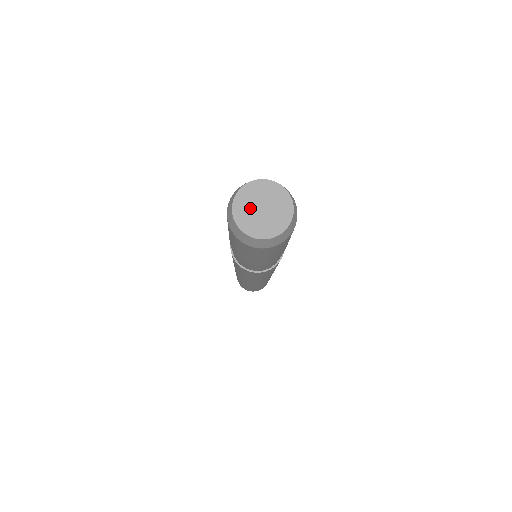
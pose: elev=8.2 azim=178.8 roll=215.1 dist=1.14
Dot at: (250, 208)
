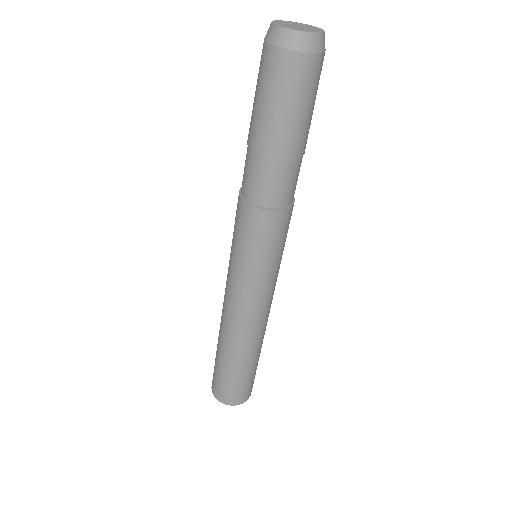
Dot at: (290, 24)
